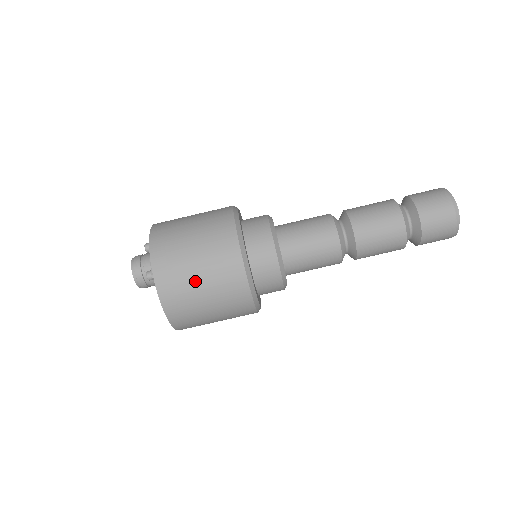
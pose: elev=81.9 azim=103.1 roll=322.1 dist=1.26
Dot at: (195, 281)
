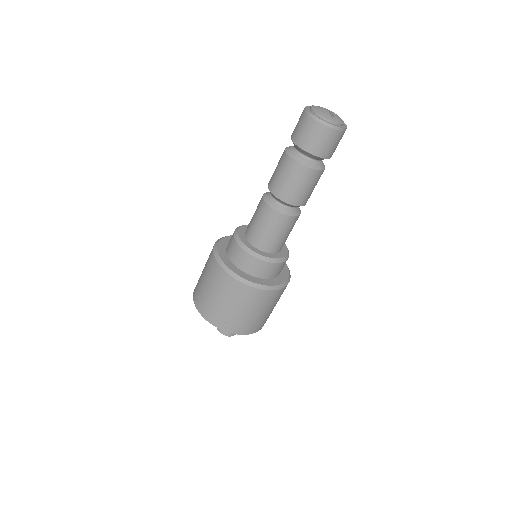
Dot at: (269, 313)
